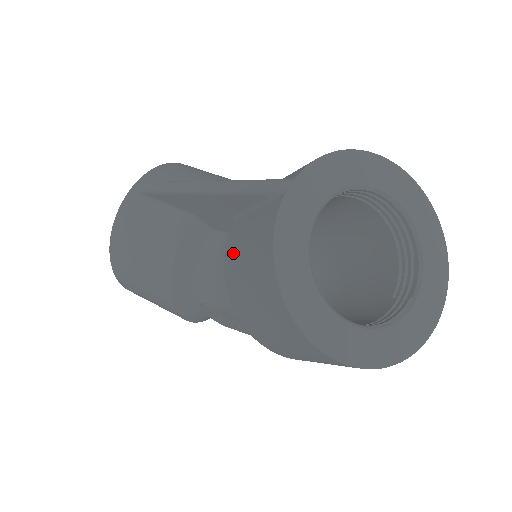
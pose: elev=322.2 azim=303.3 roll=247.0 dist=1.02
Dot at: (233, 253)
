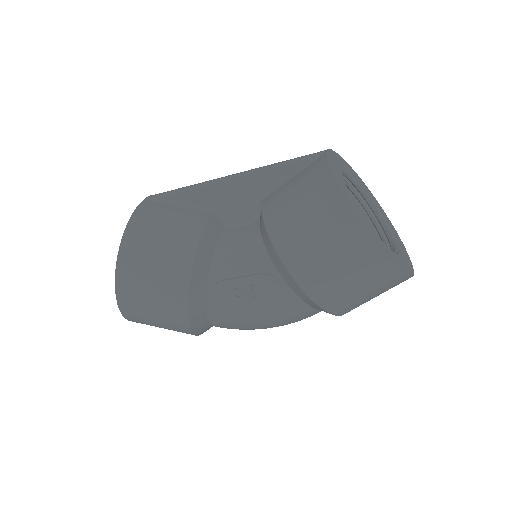
Dot at: (277, 205)
